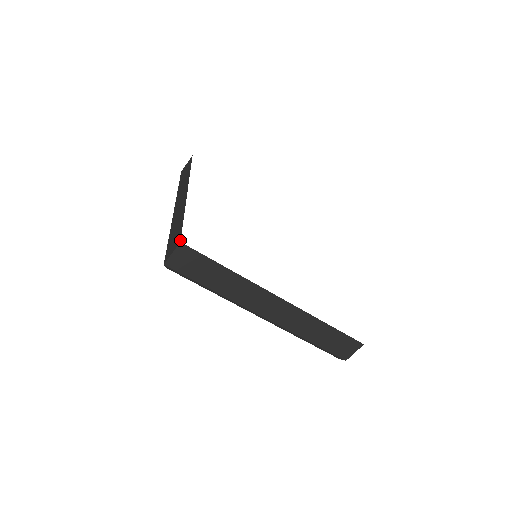
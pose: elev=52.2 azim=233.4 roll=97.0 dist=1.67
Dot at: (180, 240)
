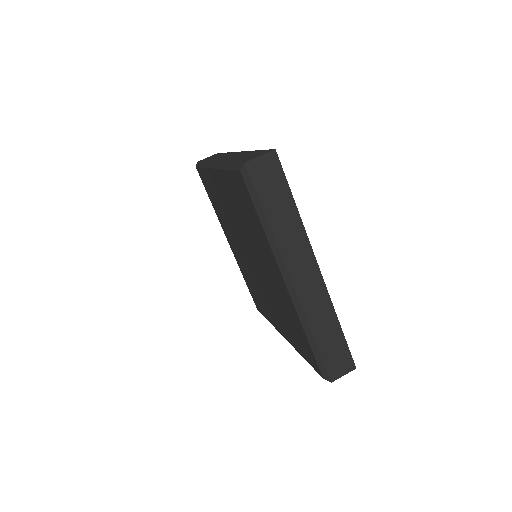
Dot at: occluded
